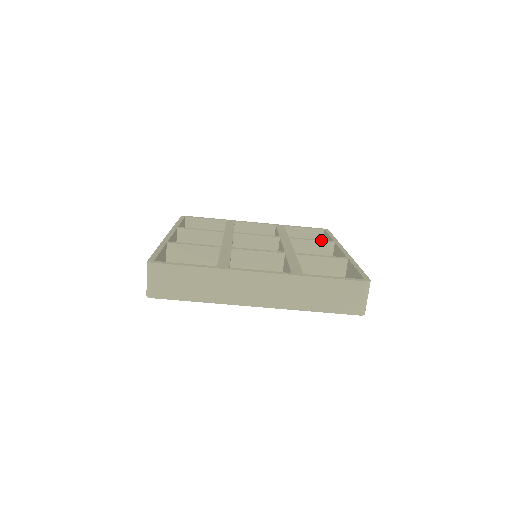
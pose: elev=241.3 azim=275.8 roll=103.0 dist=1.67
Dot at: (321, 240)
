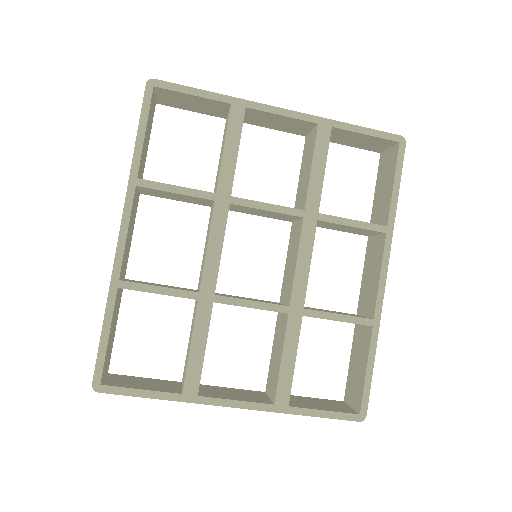
Dot at: (367, 225)
